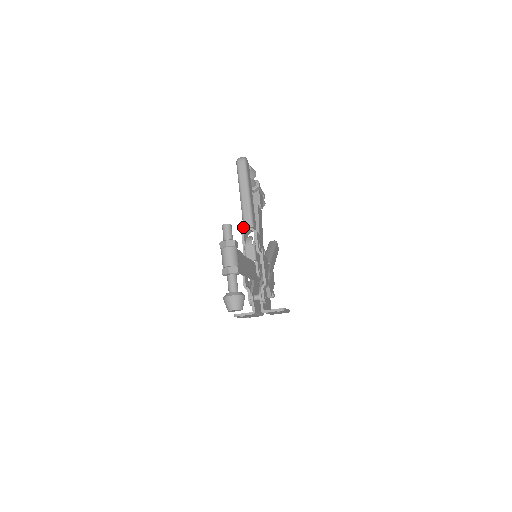
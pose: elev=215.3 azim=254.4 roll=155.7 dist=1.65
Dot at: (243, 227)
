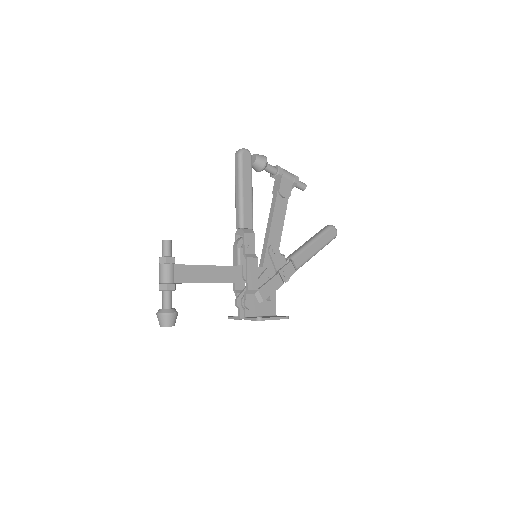
Dot at: (236, 227)
